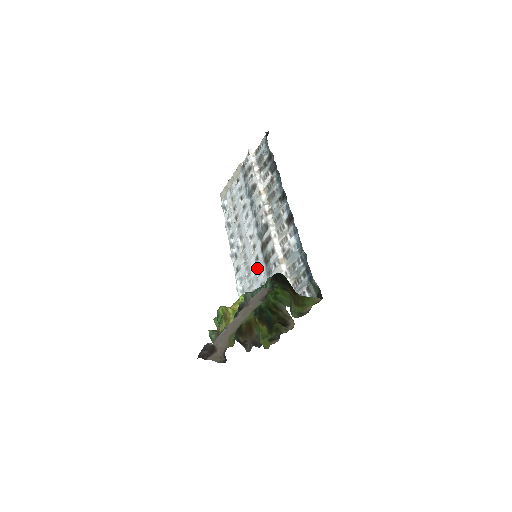
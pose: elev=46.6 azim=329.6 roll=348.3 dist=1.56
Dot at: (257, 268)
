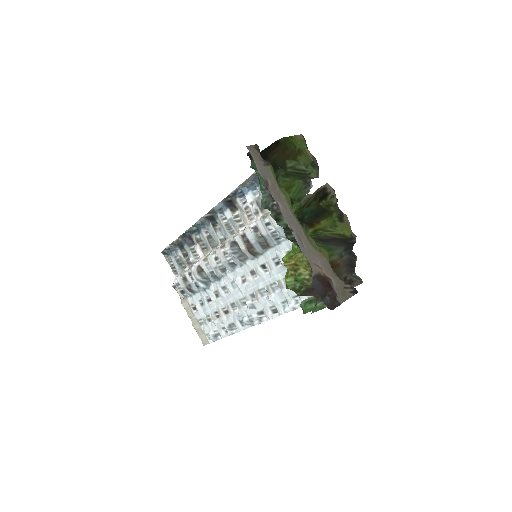
Dot at: (273, 266)
